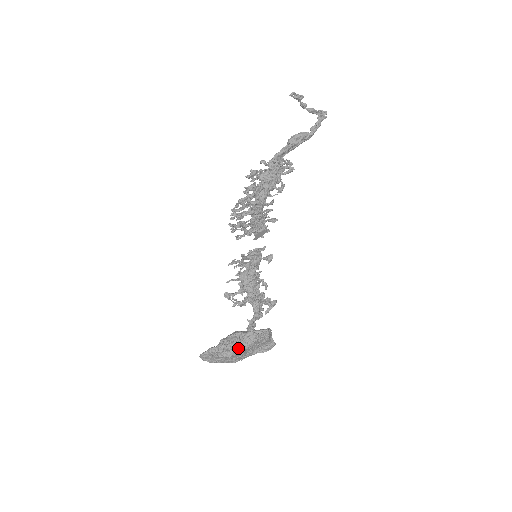
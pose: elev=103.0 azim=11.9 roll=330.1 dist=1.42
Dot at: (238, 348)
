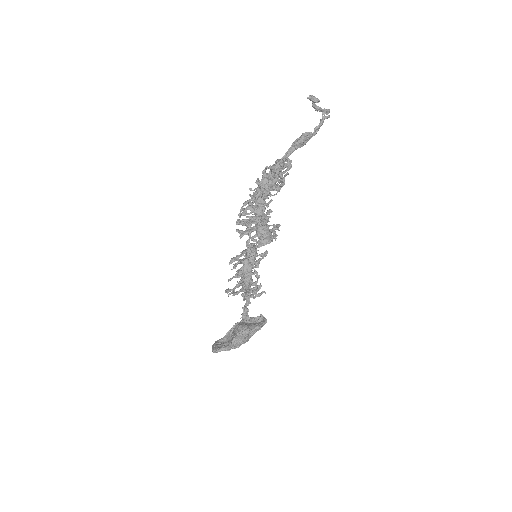
Dot at: (245, 341)
